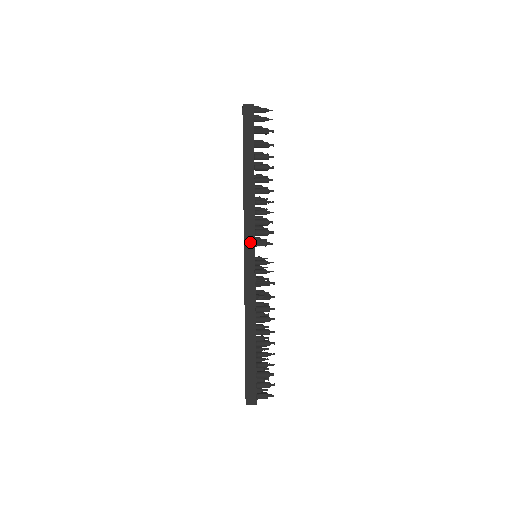
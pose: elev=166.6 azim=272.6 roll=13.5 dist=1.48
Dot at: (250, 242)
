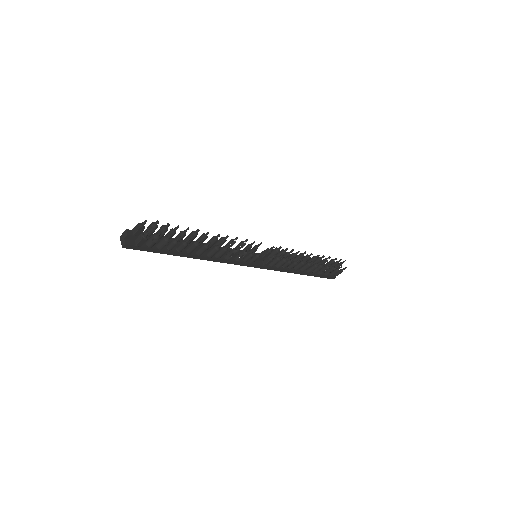
Dot at: occluded
